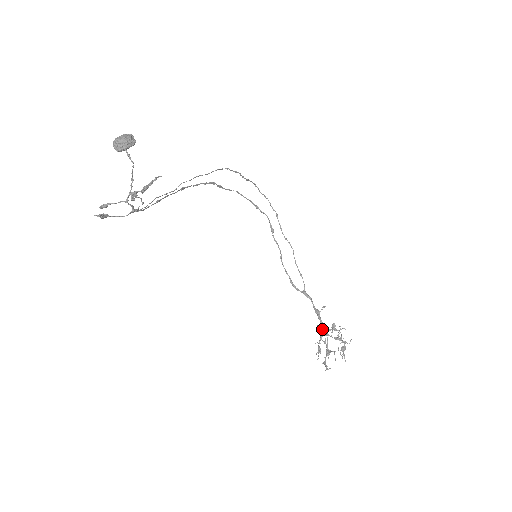
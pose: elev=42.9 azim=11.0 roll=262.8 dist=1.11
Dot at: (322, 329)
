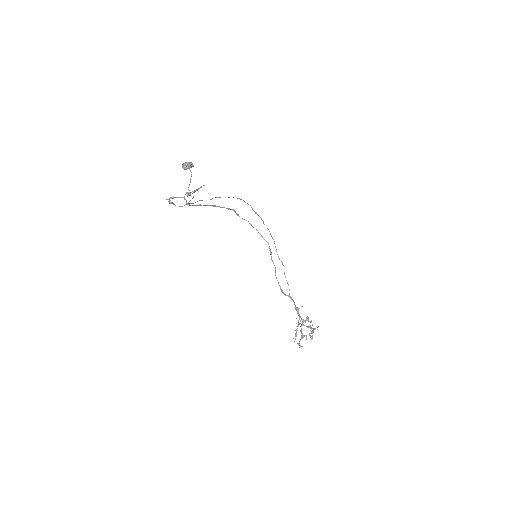
Dot at: occluded
